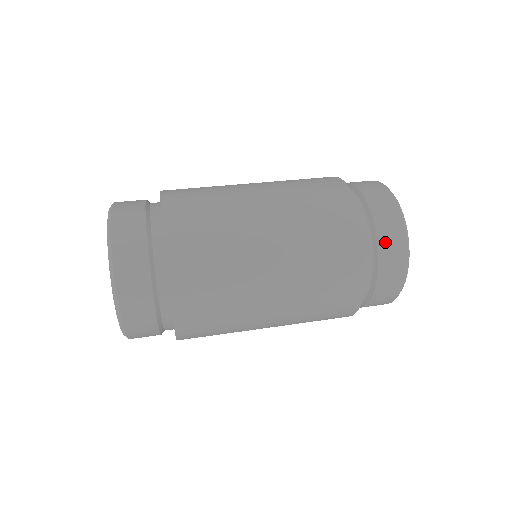
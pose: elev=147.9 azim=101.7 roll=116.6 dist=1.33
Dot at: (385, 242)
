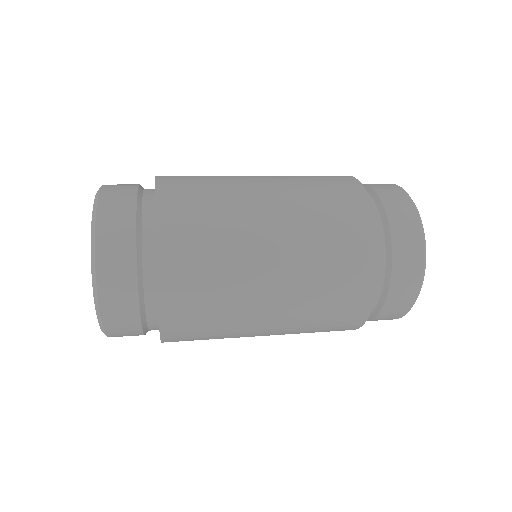
Dot at: (391, 205)
